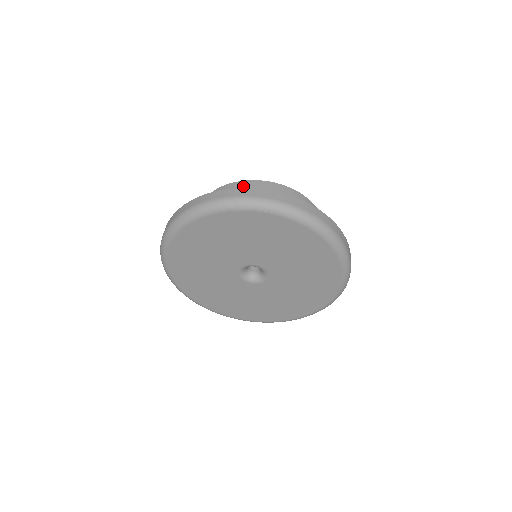
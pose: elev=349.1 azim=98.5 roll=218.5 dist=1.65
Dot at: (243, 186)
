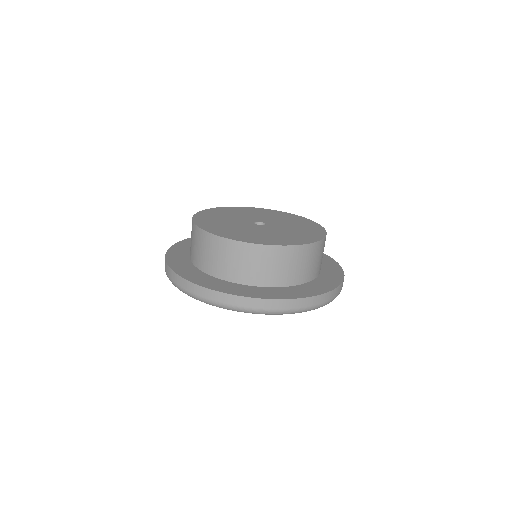
Dot at: (219, 245)
